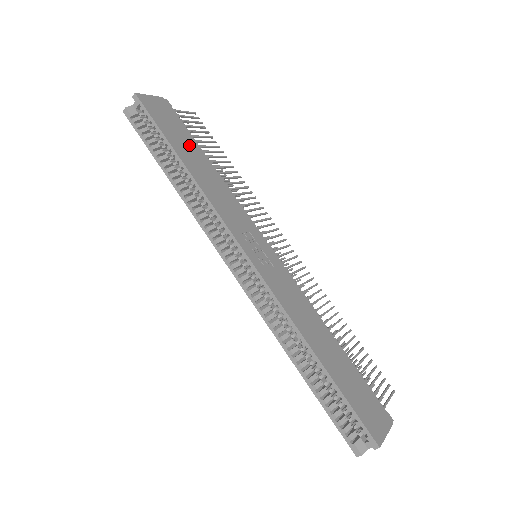
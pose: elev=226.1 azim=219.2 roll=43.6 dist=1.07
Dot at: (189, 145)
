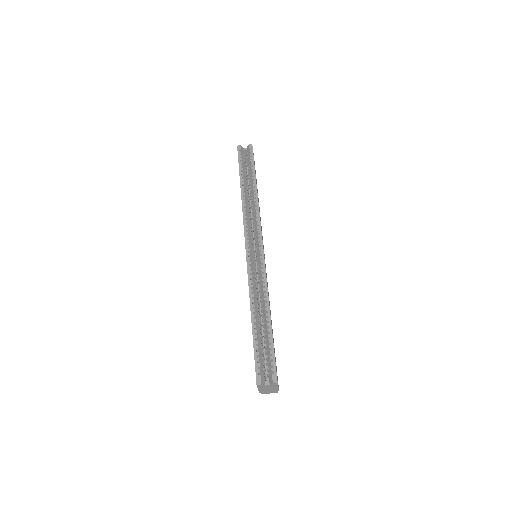
Dot at: occluded
